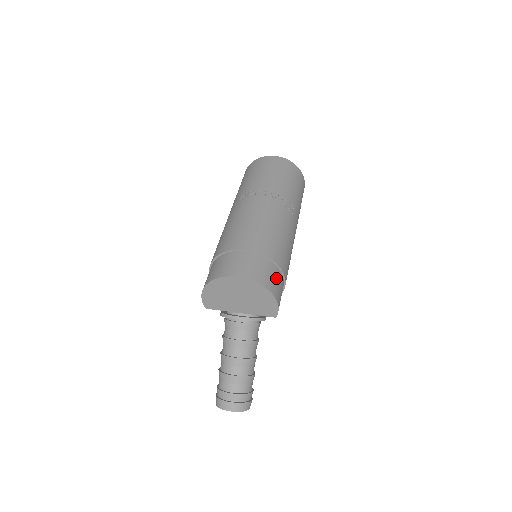
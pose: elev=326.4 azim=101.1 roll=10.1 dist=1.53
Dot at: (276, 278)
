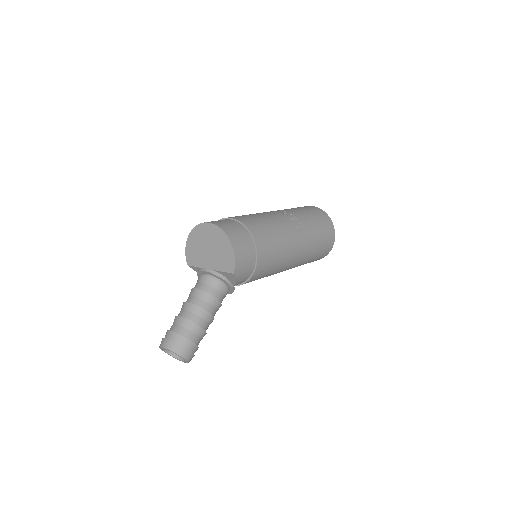
Dot at: (244, 239)
